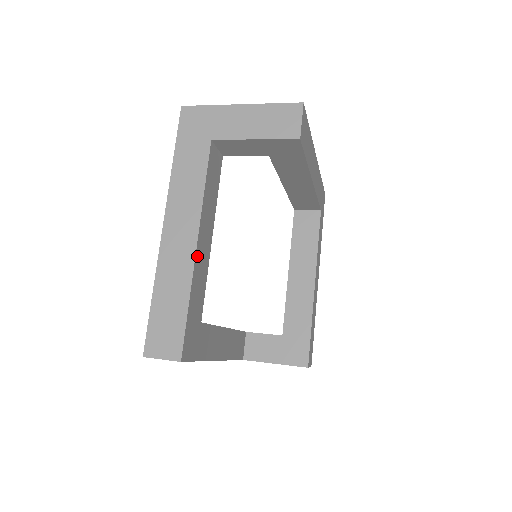
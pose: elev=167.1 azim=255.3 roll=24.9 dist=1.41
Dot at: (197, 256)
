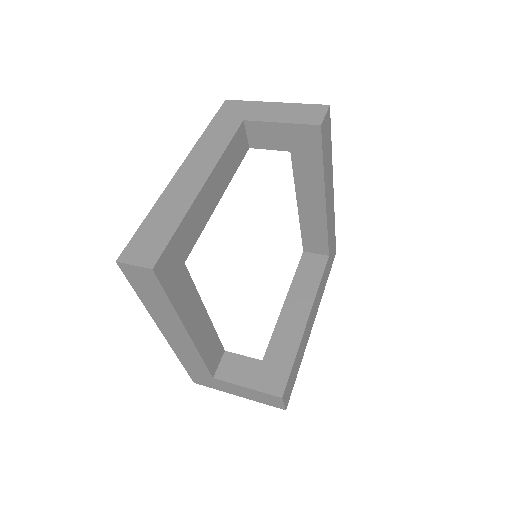
Dot at: (201, 194)
